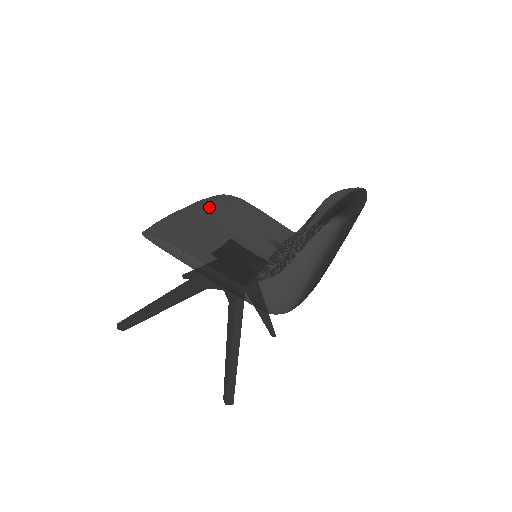
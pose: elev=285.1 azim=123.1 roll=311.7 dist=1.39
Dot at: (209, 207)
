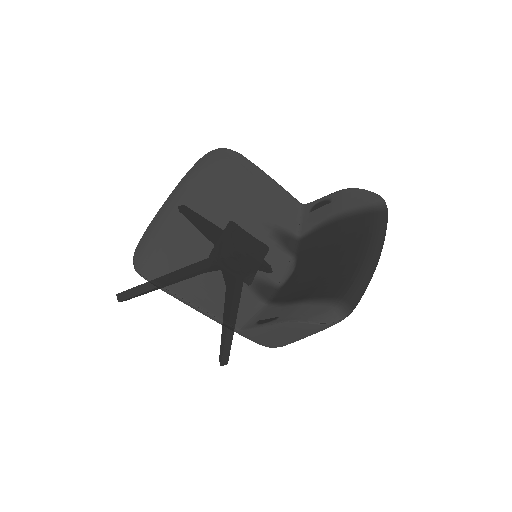
Dot at: (206, 192)
